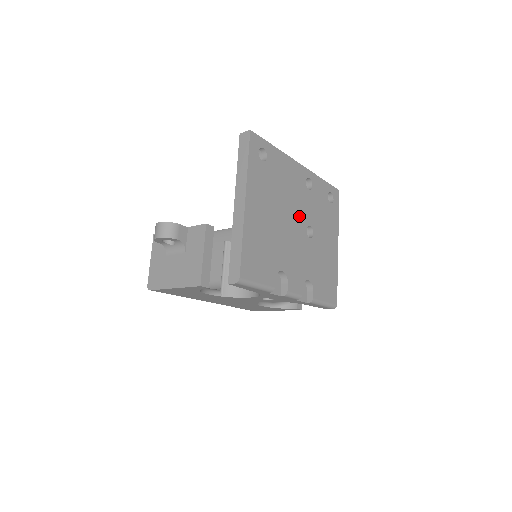
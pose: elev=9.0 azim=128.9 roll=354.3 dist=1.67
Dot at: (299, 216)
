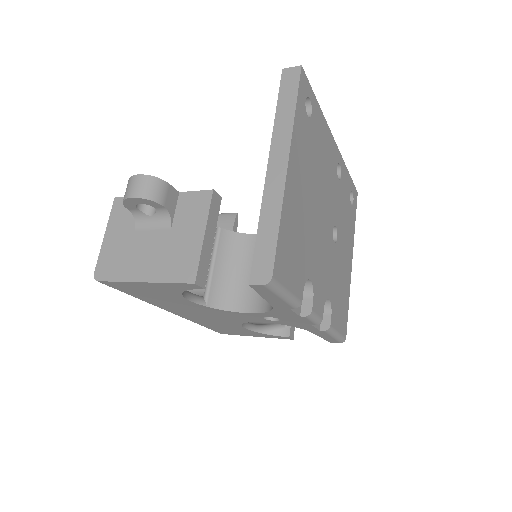
Dot at: (329, 209)
